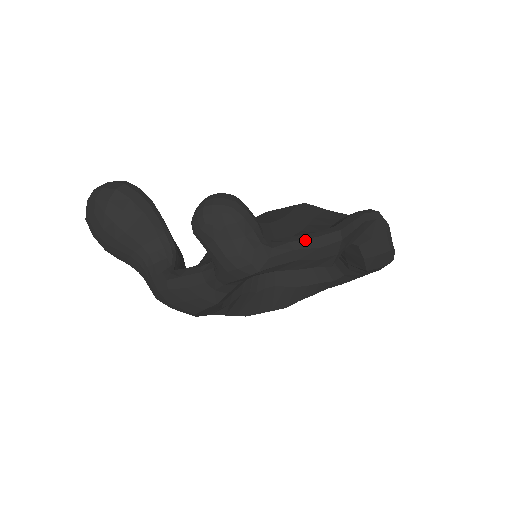
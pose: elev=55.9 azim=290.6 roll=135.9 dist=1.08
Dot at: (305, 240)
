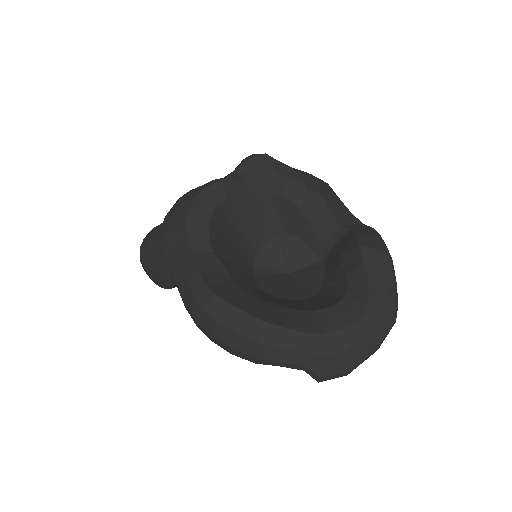
Dot at: occluded
